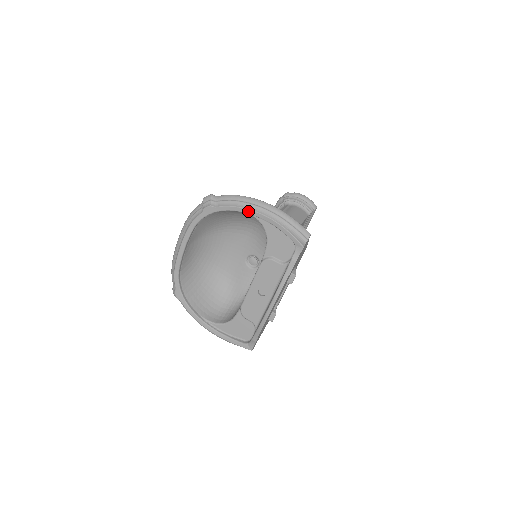
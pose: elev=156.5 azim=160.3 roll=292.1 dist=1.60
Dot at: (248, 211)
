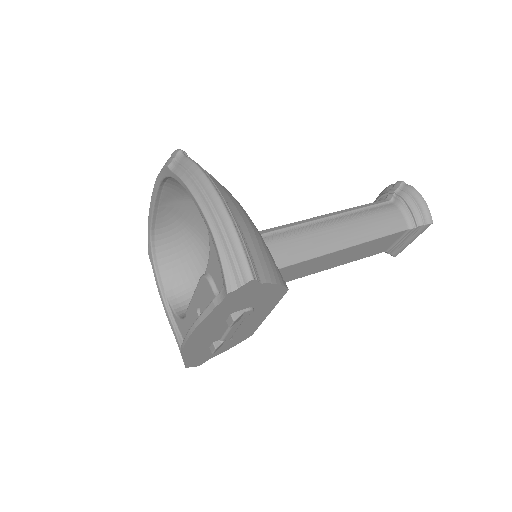
Dot at: (193, 197)
